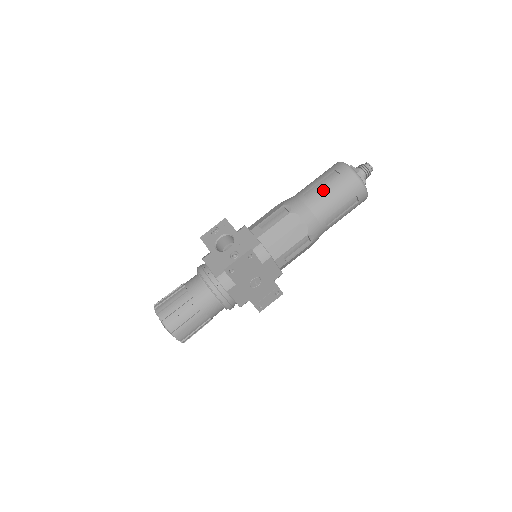
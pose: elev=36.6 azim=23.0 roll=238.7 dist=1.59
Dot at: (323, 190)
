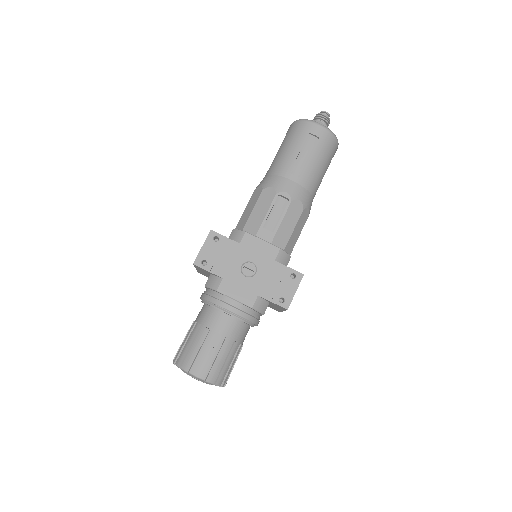
Dot at: (277, 154)
